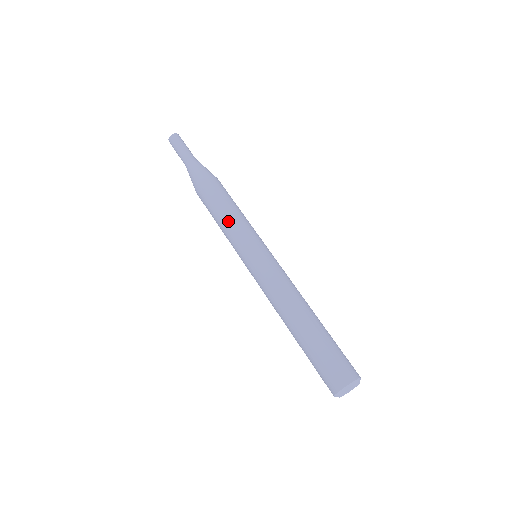
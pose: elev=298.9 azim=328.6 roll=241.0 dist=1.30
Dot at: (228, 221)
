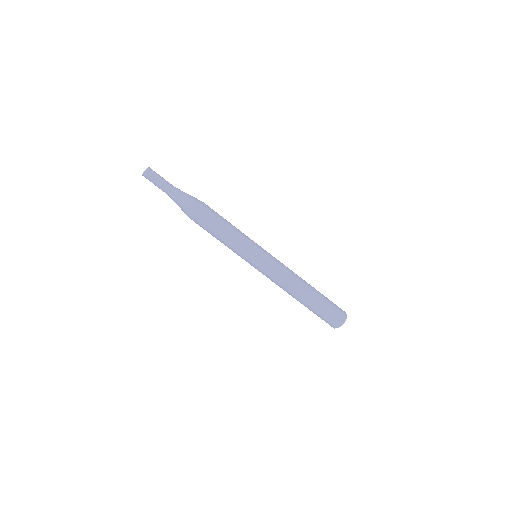
Dot at: (225, 245)
